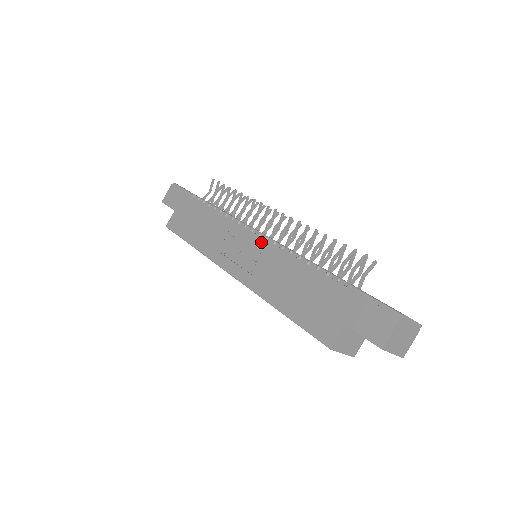
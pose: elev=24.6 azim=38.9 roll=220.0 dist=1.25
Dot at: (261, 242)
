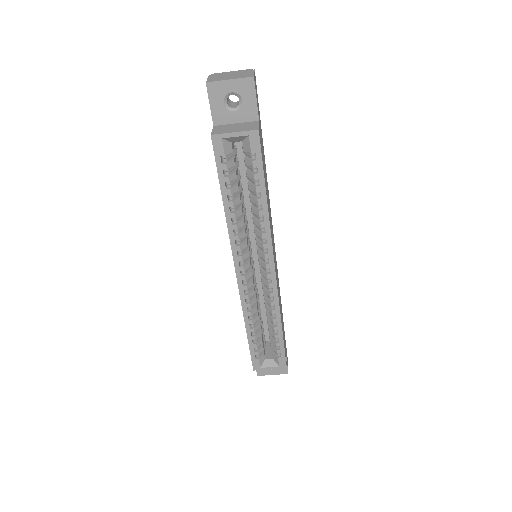
Dot at: occluded
